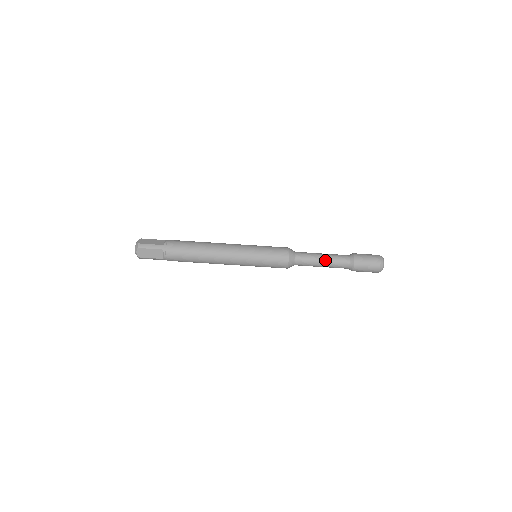
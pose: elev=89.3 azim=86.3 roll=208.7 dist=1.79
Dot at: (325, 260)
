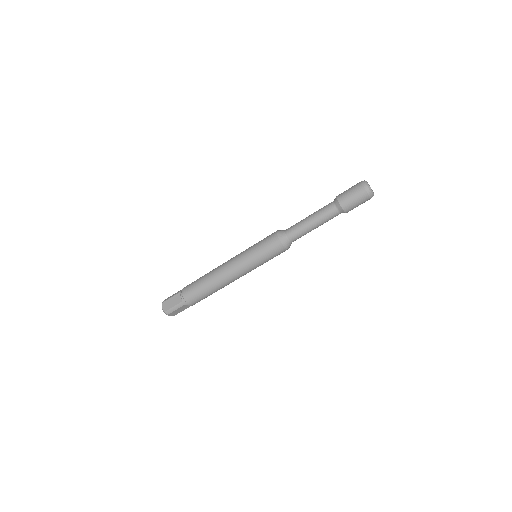
Dot at: (316, 224)
